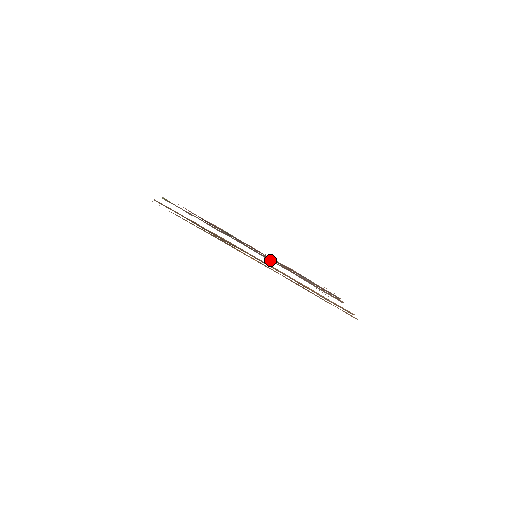
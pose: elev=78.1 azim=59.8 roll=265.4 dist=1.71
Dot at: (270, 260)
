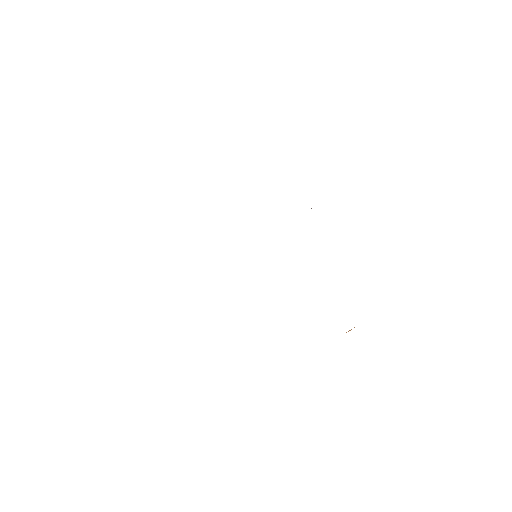
Dot at: occluded
